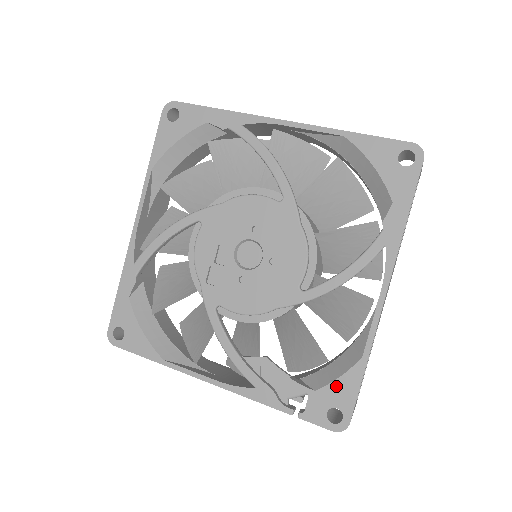
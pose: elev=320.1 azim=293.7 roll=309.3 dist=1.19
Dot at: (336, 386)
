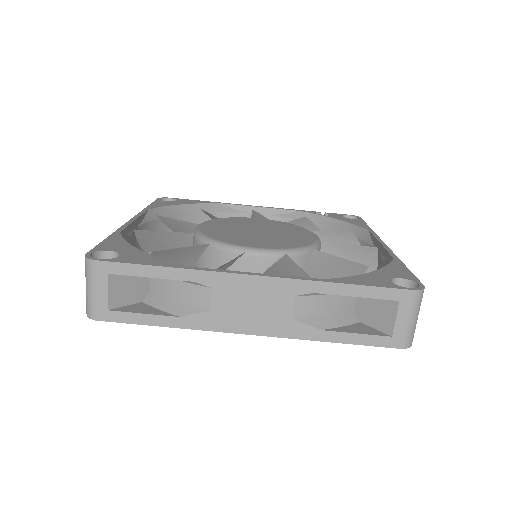
Dot at: occluded
